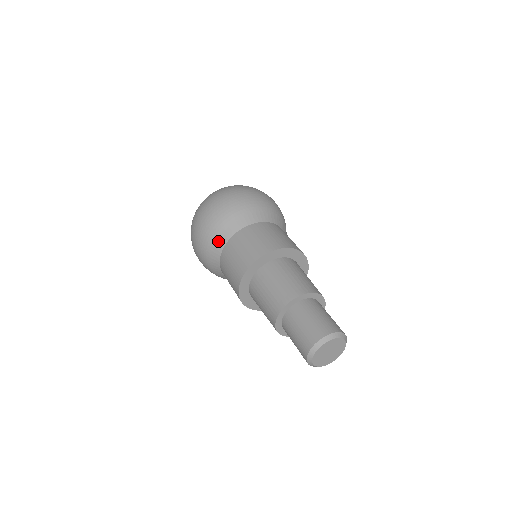
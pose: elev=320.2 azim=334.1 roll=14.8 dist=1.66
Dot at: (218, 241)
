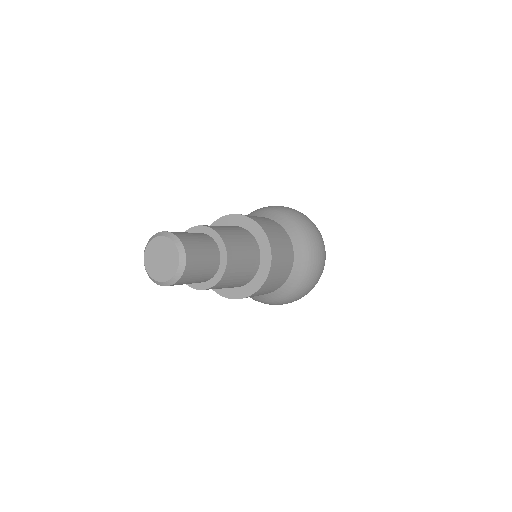
Dot at: occluded
